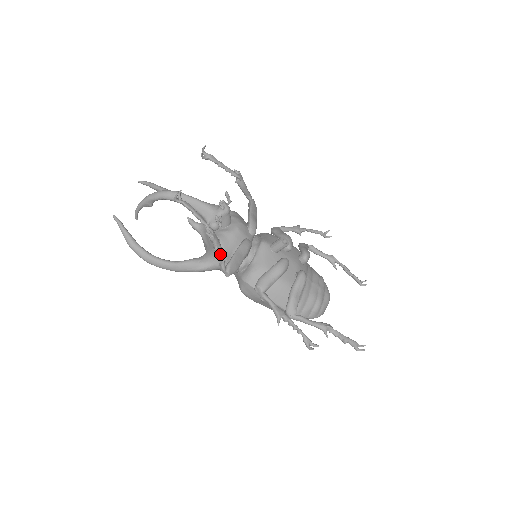
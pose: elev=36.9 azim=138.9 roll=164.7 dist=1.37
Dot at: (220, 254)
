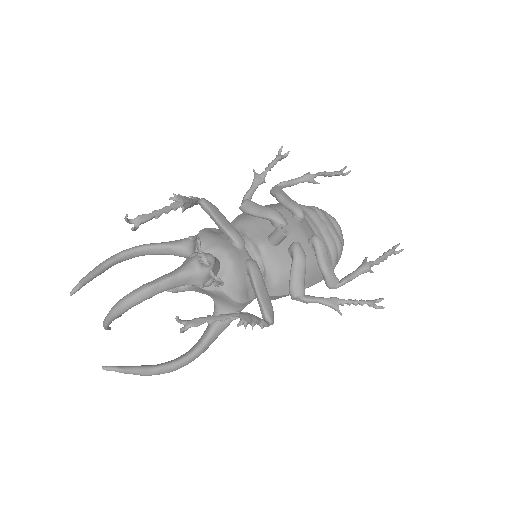
Dot at: (258, 322)
